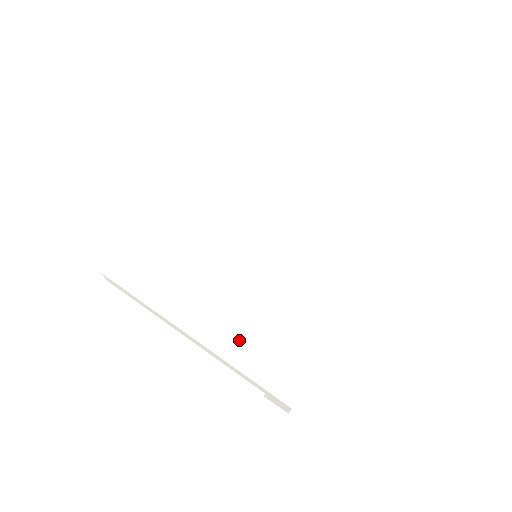
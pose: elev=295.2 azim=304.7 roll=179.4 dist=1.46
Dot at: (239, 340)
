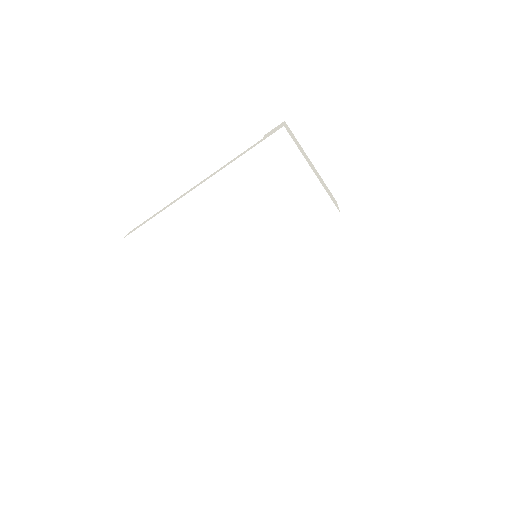
Dot at: (216, 324)
